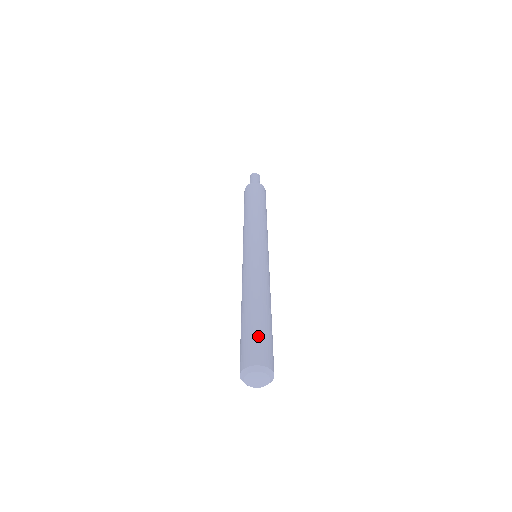
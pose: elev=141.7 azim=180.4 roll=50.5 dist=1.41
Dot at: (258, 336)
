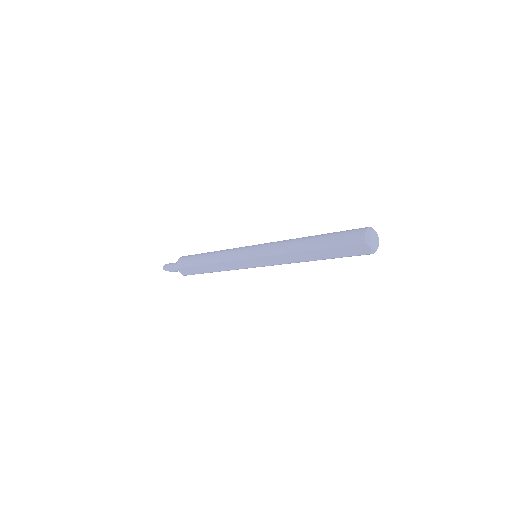
Dot at: occluded
